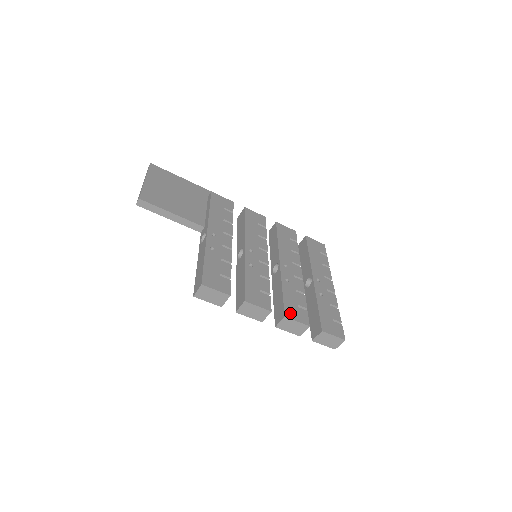
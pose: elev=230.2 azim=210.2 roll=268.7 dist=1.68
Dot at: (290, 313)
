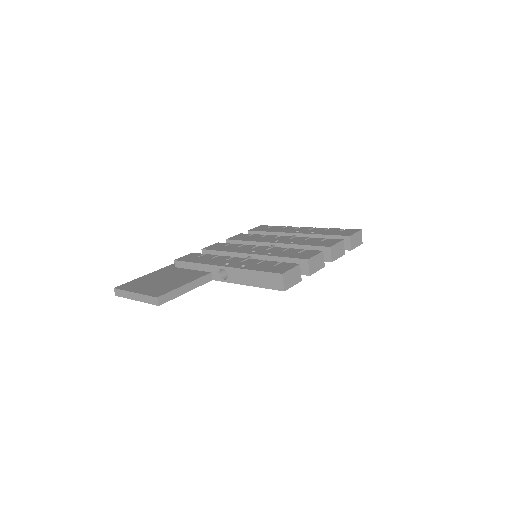
Dot at: (327, 245)
